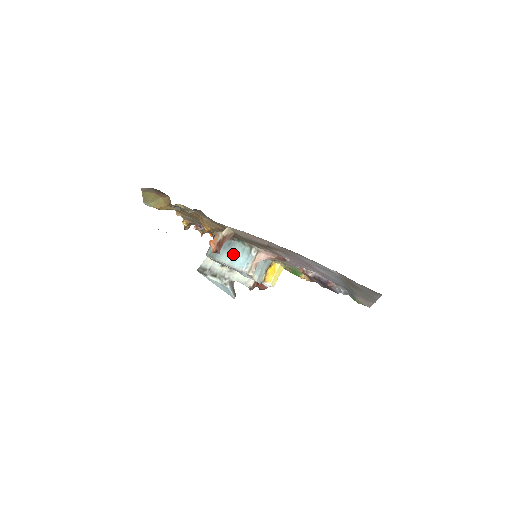
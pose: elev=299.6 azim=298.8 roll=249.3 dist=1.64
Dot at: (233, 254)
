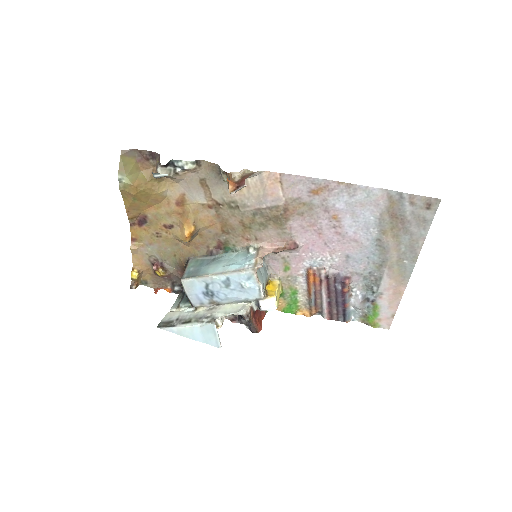
Dot at: (223, 263)
